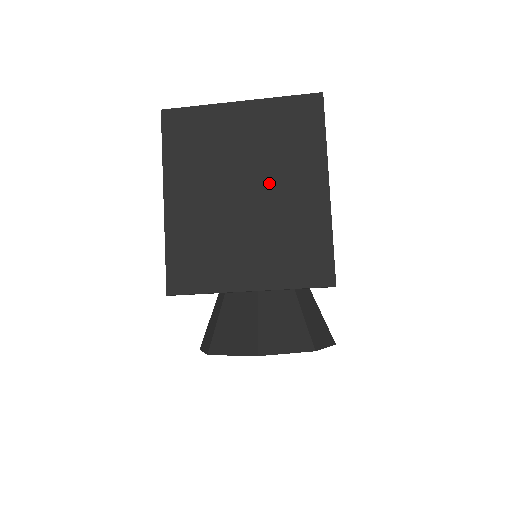
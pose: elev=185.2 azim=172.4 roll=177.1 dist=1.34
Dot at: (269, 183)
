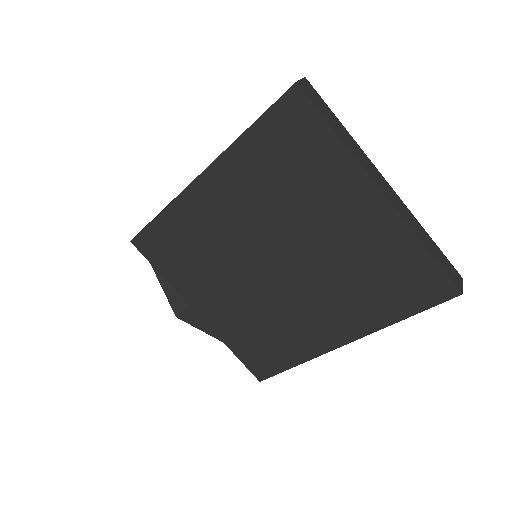
Dot at: (305, 284)
